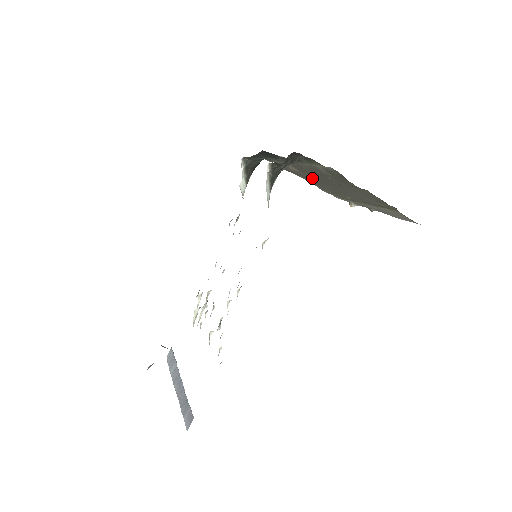
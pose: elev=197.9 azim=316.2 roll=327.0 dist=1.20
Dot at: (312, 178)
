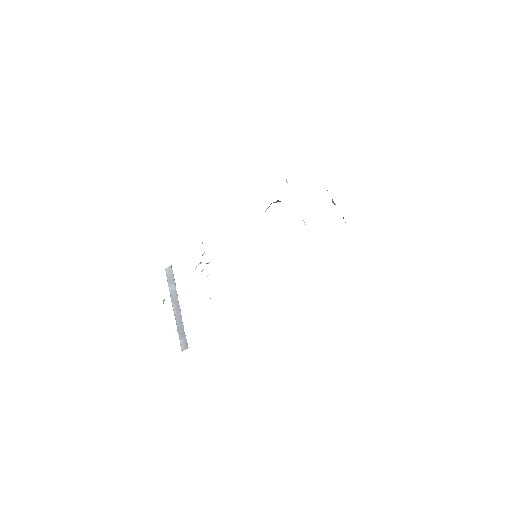
Dot at: occluded
